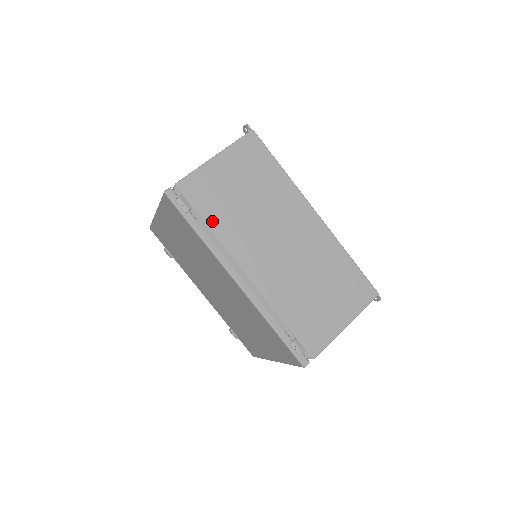
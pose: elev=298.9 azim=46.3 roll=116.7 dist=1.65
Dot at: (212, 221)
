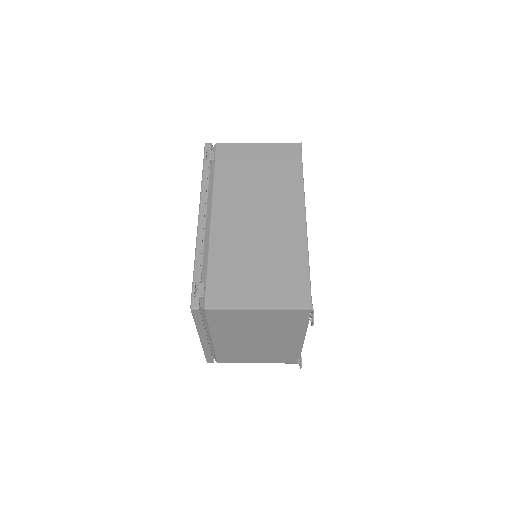
Dot at: (219, 173)
